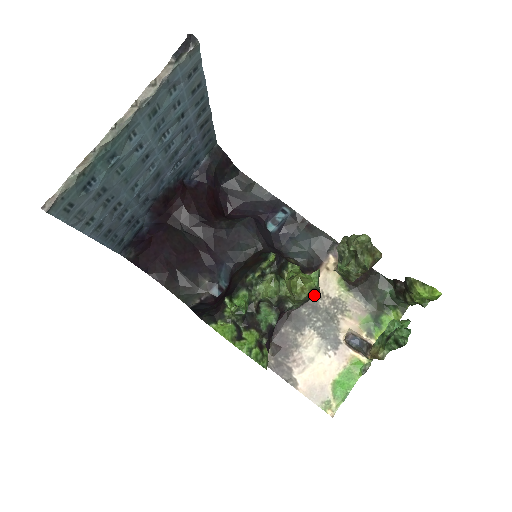
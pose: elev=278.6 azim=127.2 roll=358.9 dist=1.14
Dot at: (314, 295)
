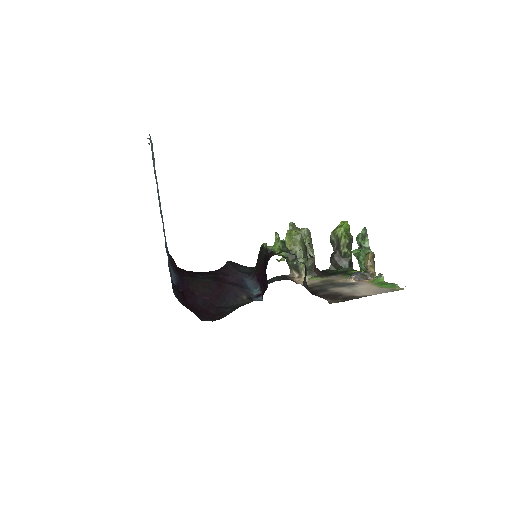
Dot at: (305, 245)
